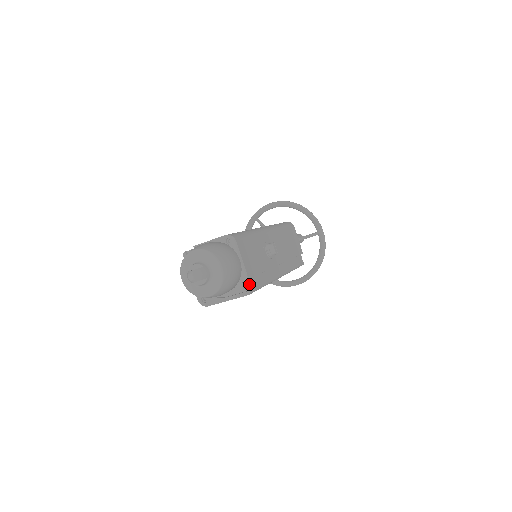
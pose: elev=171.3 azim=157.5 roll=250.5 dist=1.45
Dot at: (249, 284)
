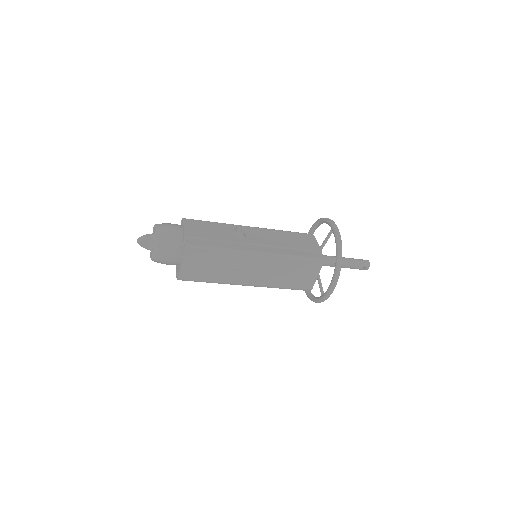
Dot at: (187, 240)
